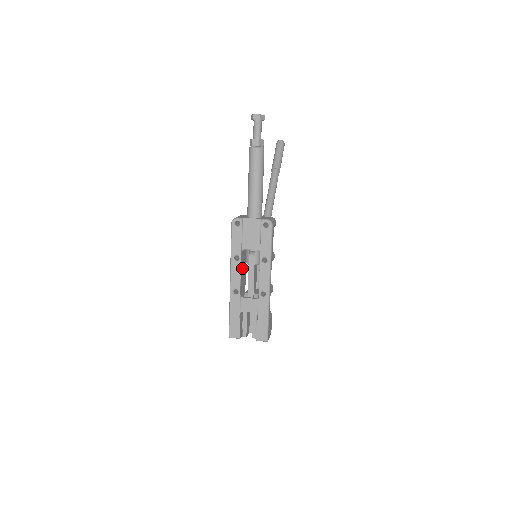
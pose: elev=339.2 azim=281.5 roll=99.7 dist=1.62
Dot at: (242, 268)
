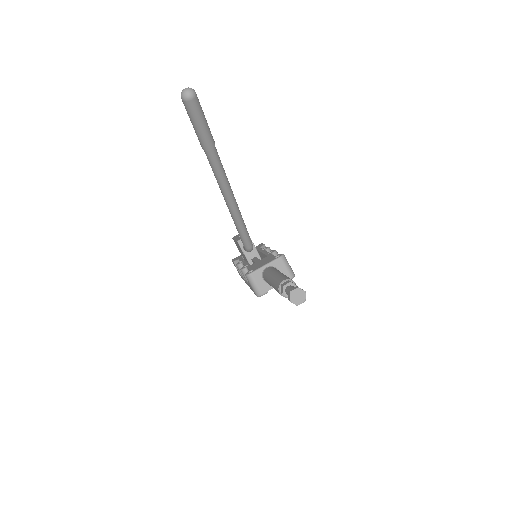
Dot at: occluded
